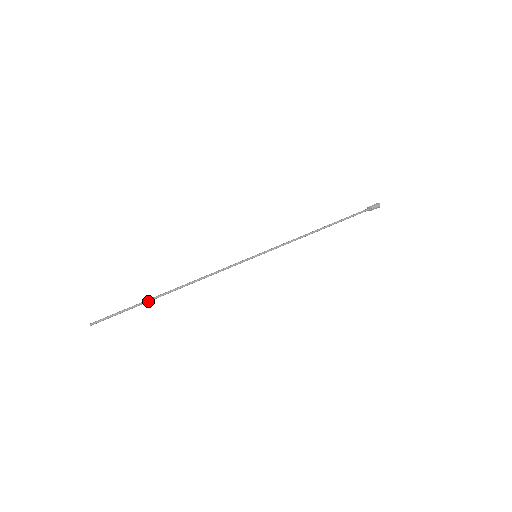
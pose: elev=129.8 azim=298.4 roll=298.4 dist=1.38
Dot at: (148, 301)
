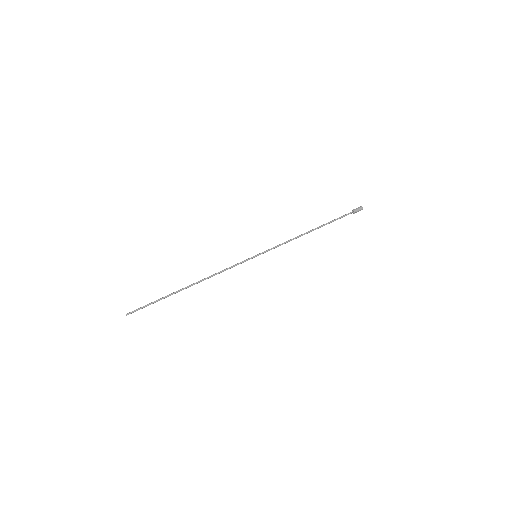
Dot at: (170, 295)
